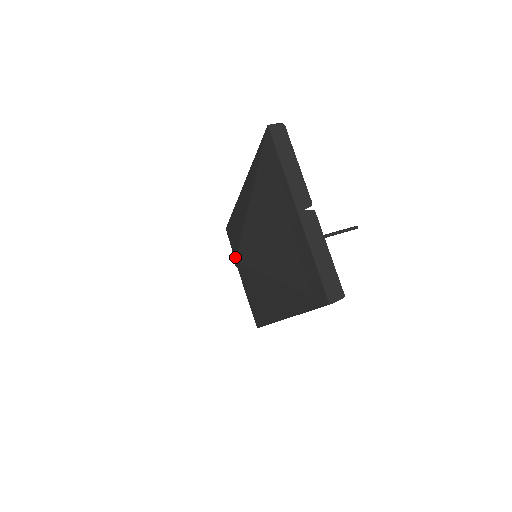
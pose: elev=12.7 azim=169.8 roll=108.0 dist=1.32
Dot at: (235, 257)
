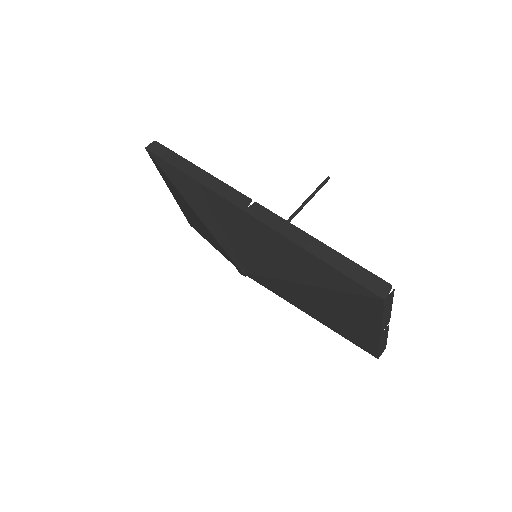
Dot at: (244, 273)
